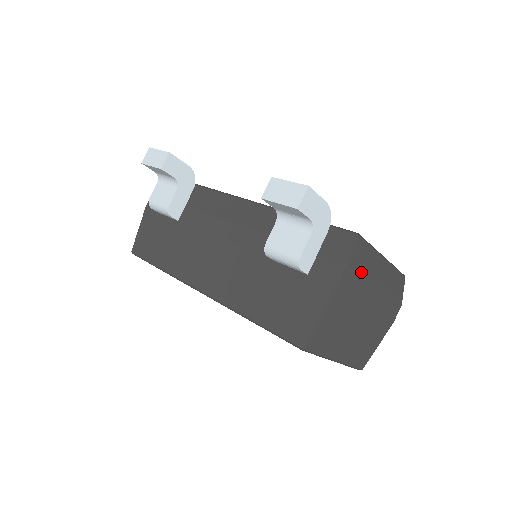
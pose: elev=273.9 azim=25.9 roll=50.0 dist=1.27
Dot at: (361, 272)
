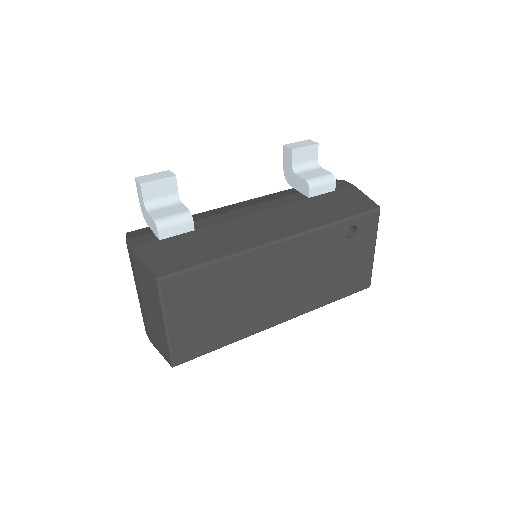
Dot at: occluded
